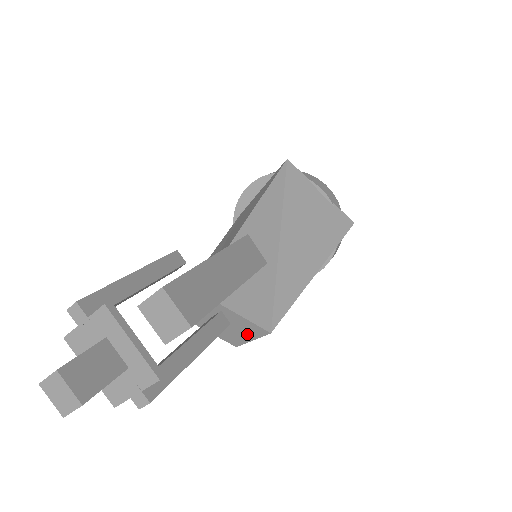
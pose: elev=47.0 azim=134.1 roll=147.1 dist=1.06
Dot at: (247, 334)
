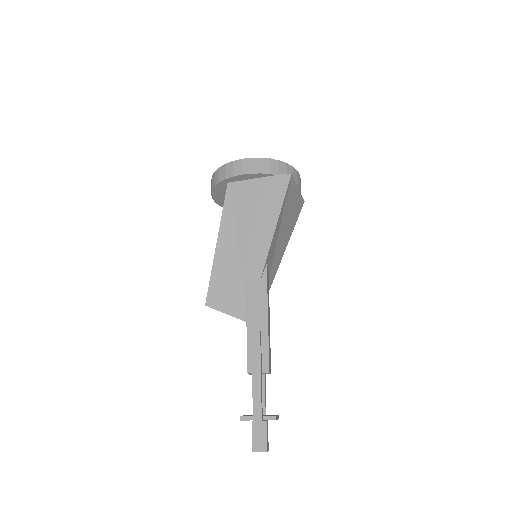
Dot at: occluded
